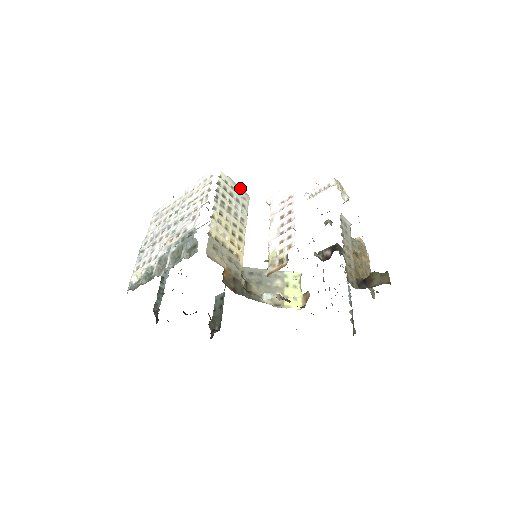
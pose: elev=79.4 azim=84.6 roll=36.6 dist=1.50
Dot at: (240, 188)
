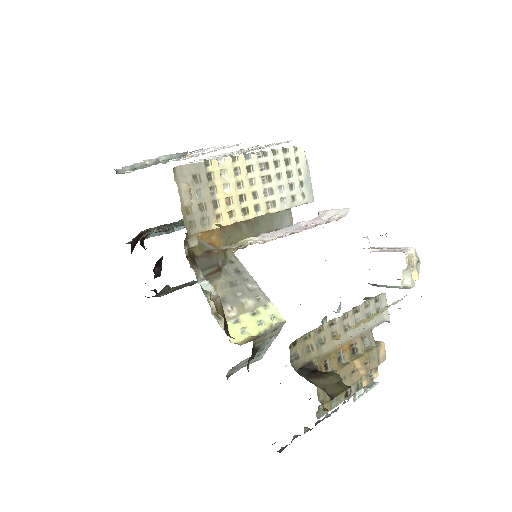
Dot at: (310, 183)
